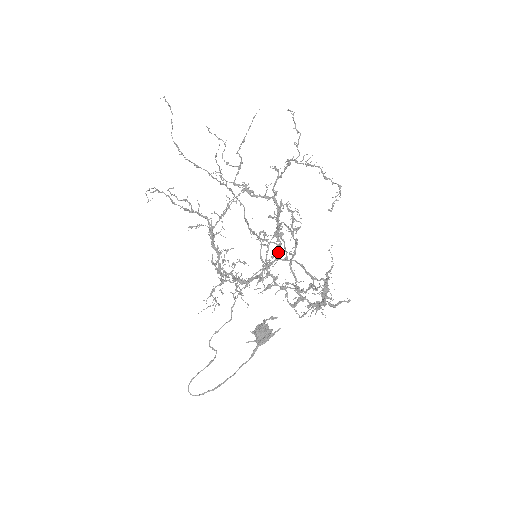
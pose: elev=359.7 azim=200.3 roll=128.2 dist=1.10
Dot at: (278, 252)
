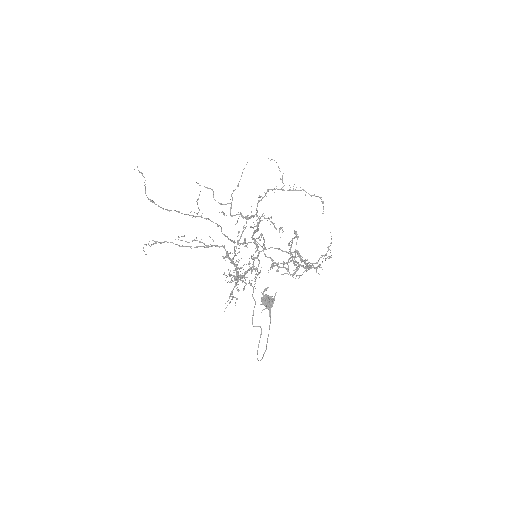
Dot at: (258, 247)
